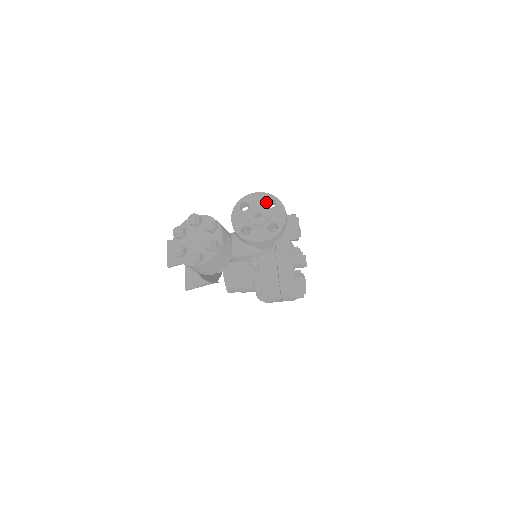
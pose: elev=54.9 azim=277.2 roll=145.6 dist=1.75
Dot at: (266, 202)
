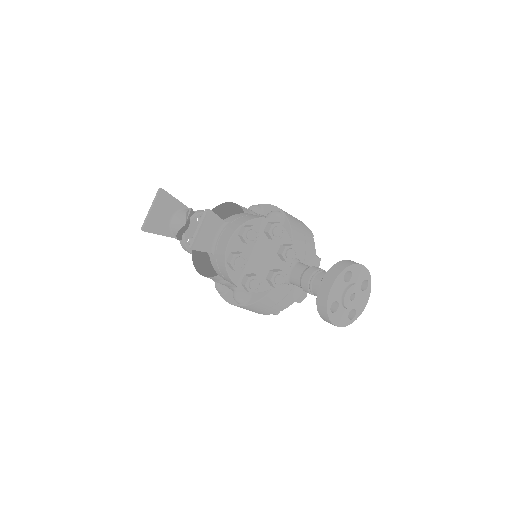
Dot at: (362, 280)
